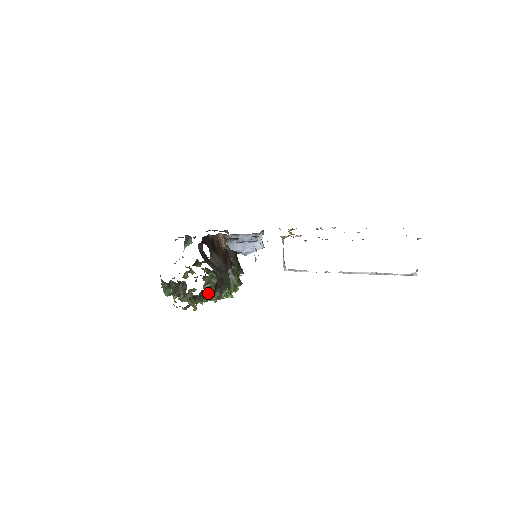
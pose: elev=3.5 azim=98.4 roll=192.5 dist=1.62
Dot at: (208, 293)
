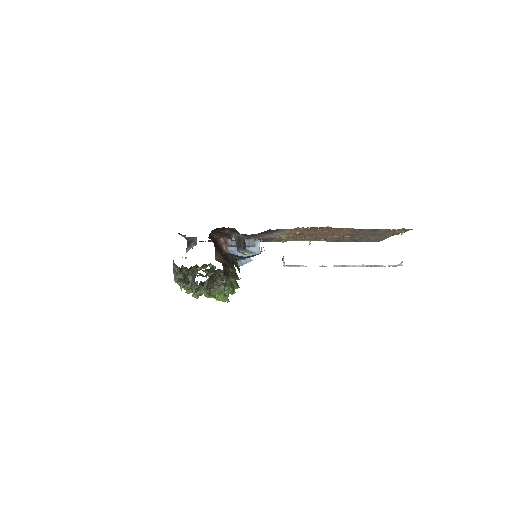
Dot at: (218, 277)
